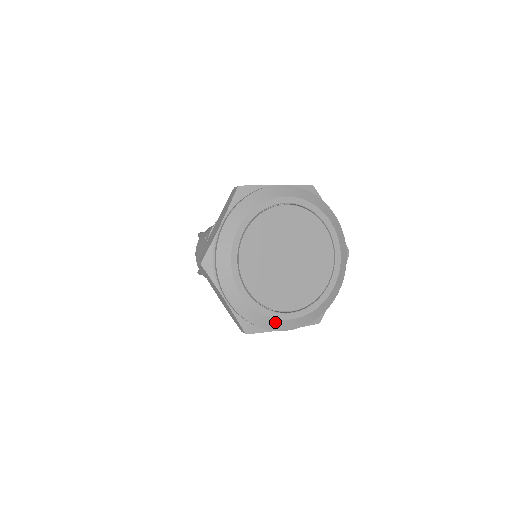
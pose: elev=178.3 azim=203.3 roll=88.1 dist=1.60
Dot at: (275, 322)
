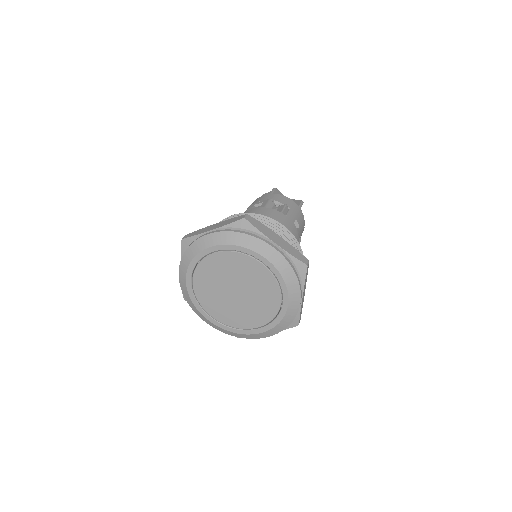
Dot at: (247, 335)
